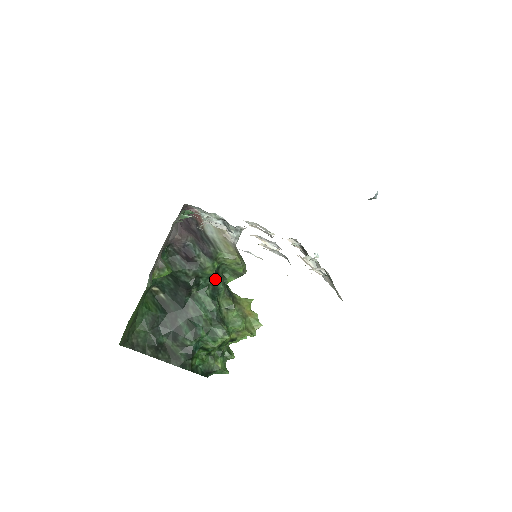
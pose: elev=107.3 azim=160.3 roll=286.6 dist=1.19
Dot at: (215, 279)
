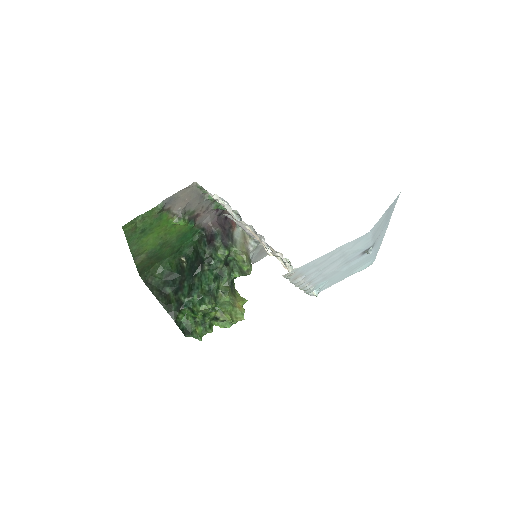
Dot at: (224, 267)
